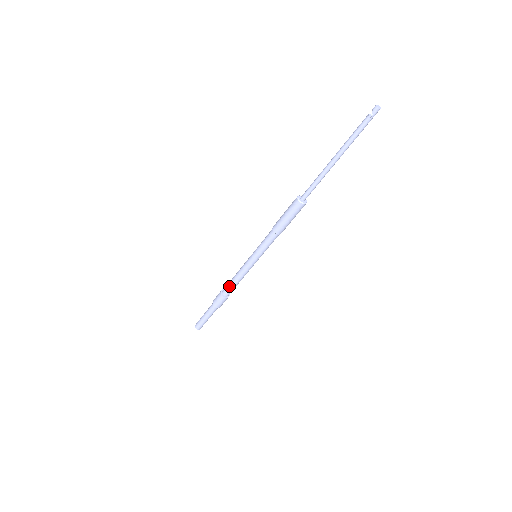
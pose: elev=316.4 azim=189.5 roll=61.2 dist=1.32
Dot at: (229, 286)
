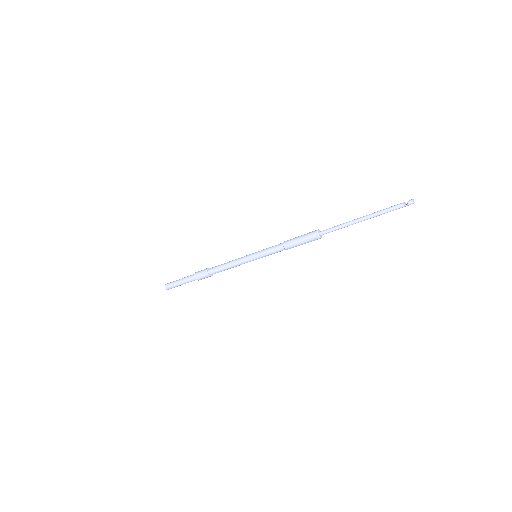
Dot at: (218, 268)
